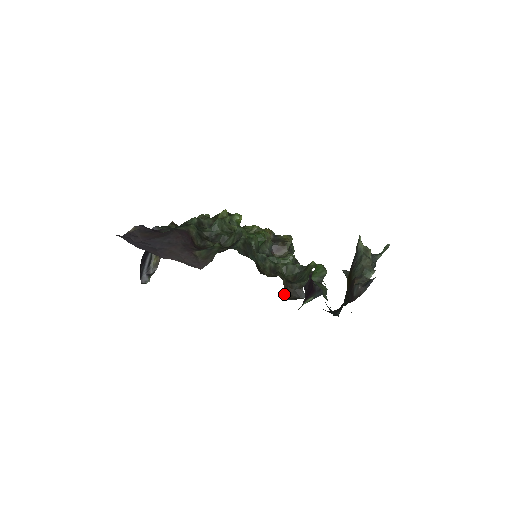
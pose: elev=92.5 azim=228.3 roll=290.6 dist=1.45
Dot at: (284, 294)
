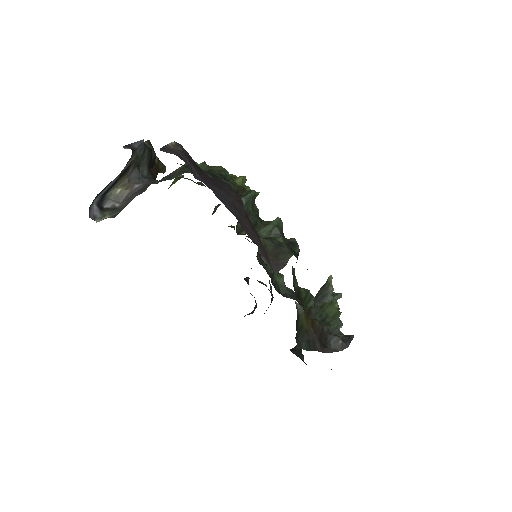
Dot at: (319, 337)
